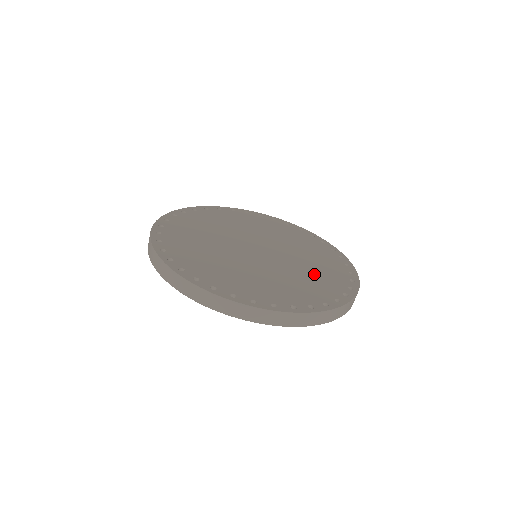
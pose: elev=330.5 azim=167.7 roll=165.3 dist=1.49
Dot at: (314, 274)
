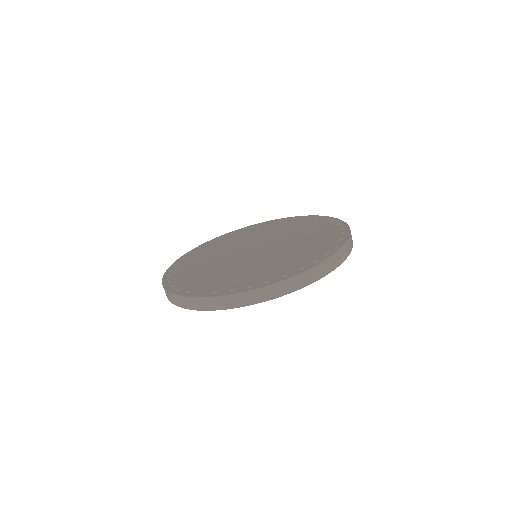
Dot at: (302, 249)
